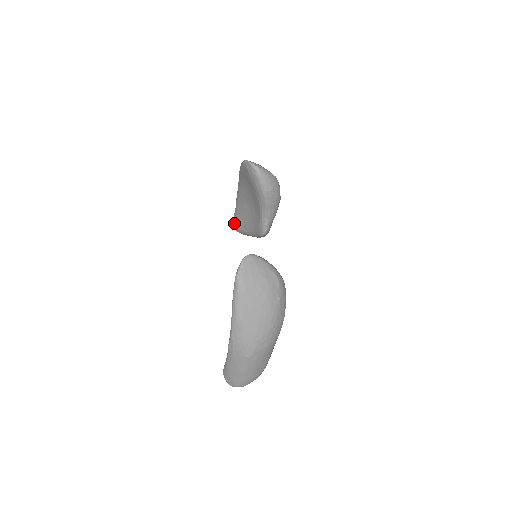
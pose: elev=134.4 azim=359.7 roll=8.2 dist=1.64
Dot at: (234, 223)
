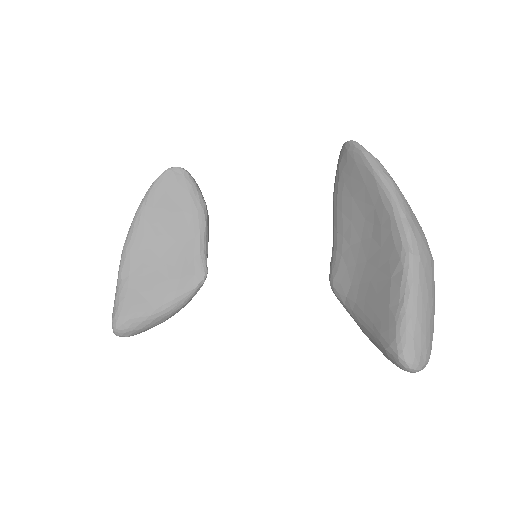
Dot at: (122, 312)
